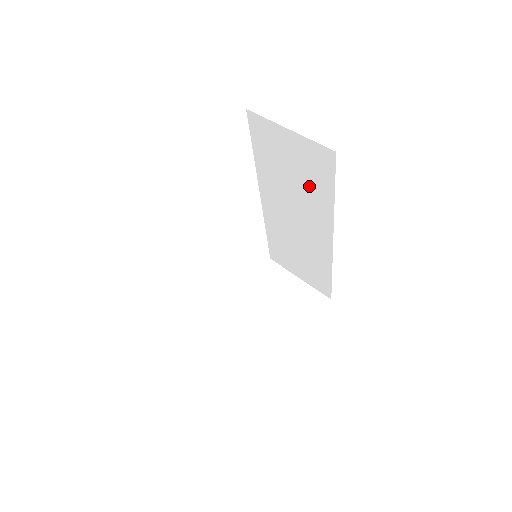
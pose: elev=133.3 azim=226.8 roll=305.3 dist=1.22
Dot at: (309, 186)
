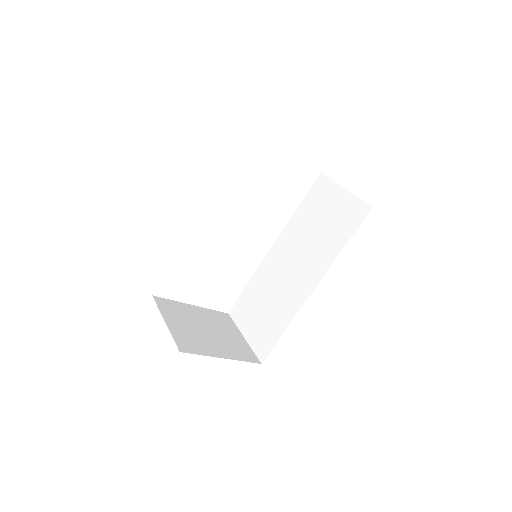
Dot at: (328, 236)
